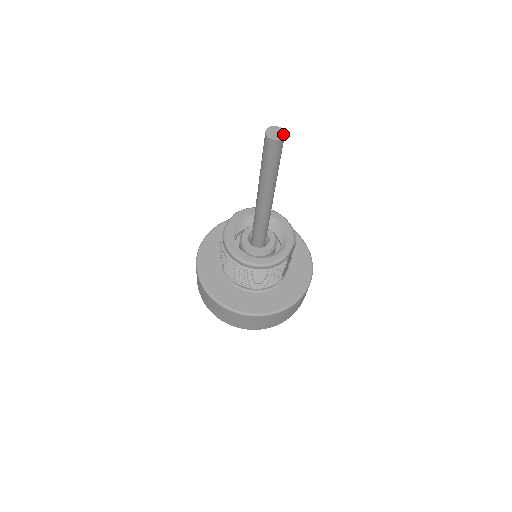
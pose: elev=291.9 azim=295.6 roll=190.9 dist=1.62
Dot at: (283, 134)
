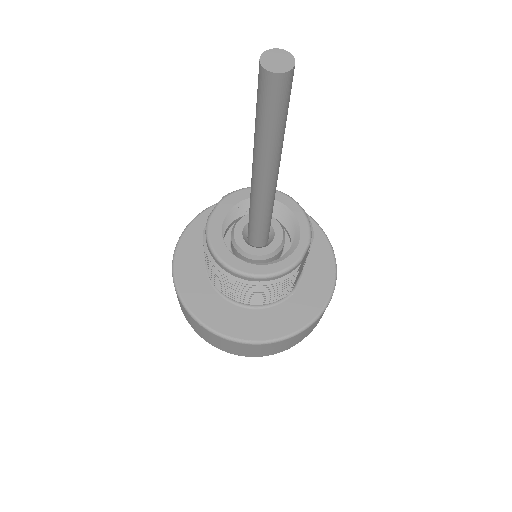
Dot at: (292, 63)
